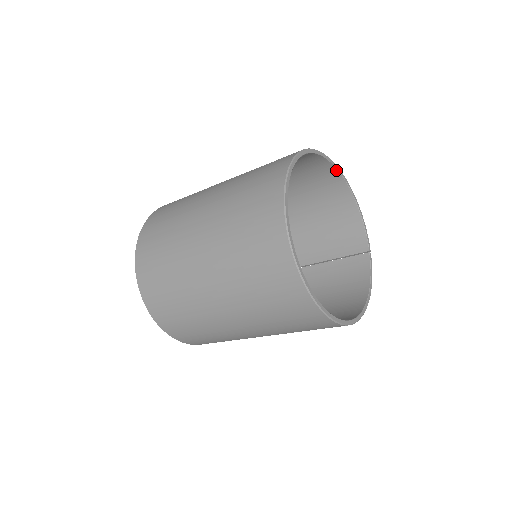
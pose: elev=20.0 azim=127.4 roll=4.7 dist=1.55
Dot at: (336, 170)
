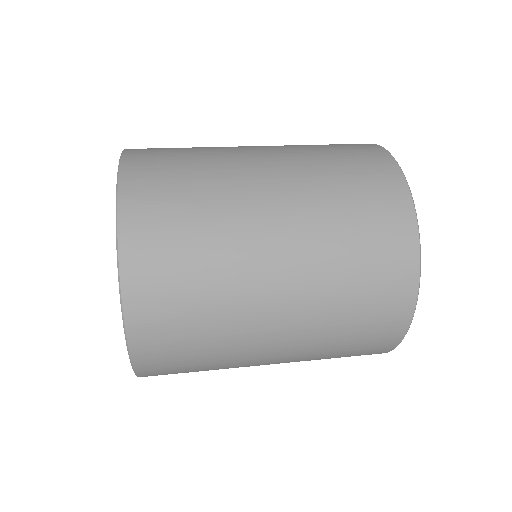
Dot at: occluded
